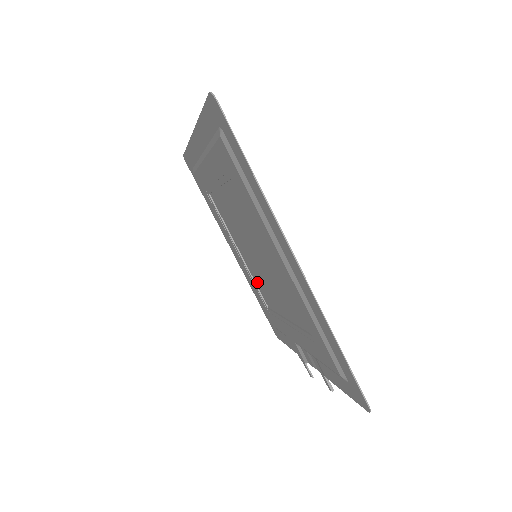
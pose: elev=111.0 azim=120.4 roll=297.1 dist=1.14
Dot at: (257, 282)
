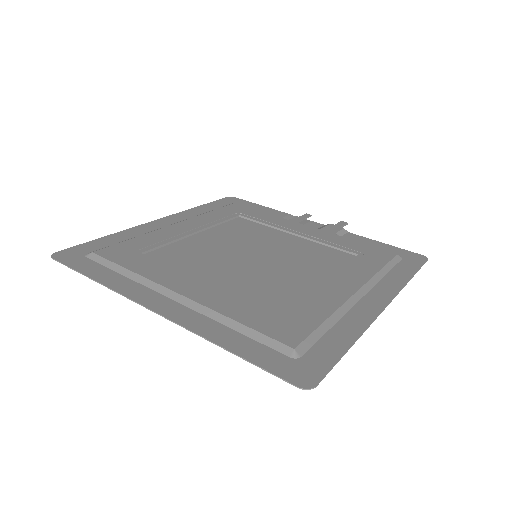
Dot at: (228, 229)
